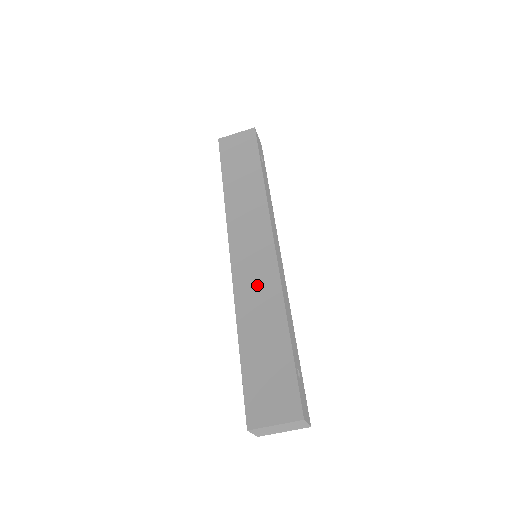
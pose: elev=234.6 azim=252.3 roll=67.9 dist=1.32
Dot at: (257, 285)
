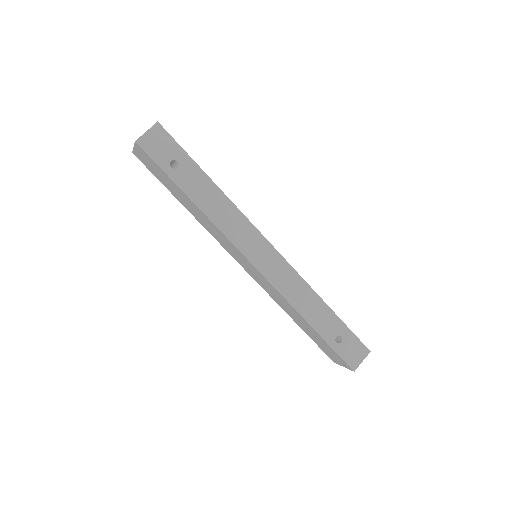
Dot at: (272, 293)
